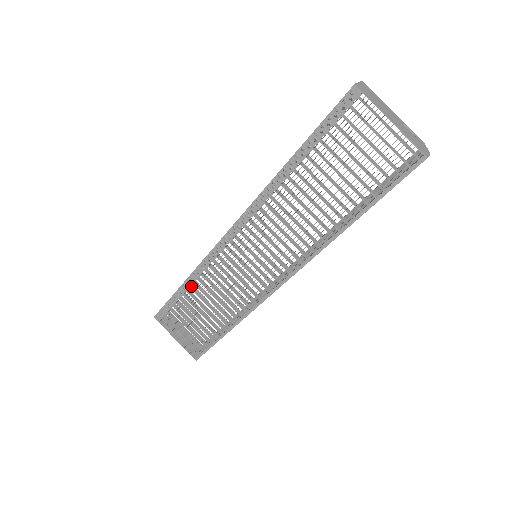
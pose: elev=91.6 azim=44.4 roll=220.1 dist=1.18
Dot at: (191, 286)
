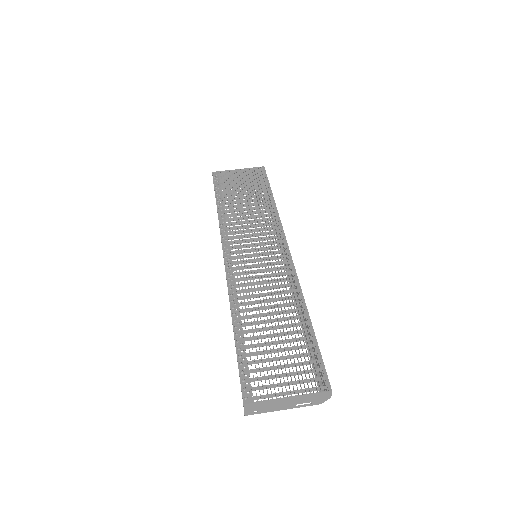
Dot at: (241, 325)
